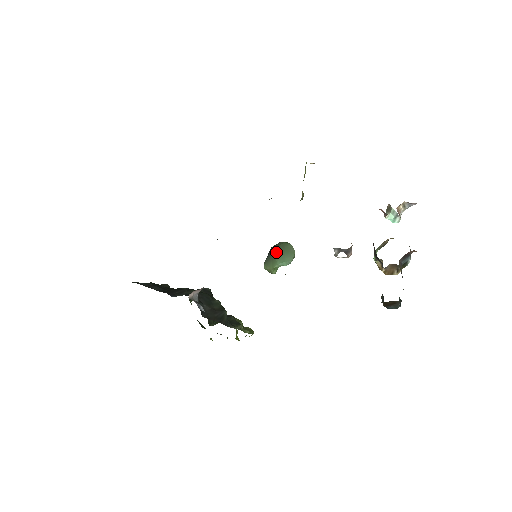
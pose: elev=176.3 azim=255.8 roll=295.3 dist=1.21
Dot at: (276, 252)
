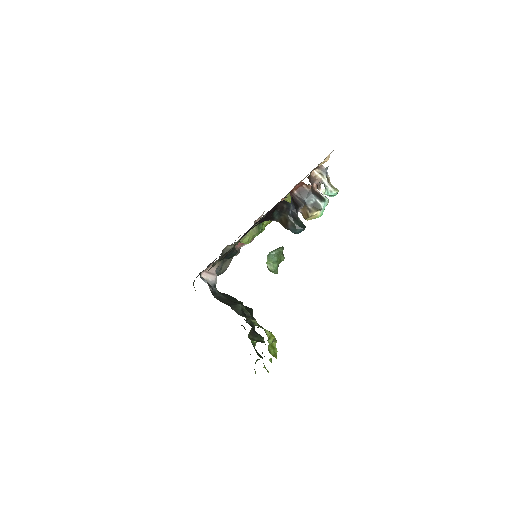
Dot at: occluded
